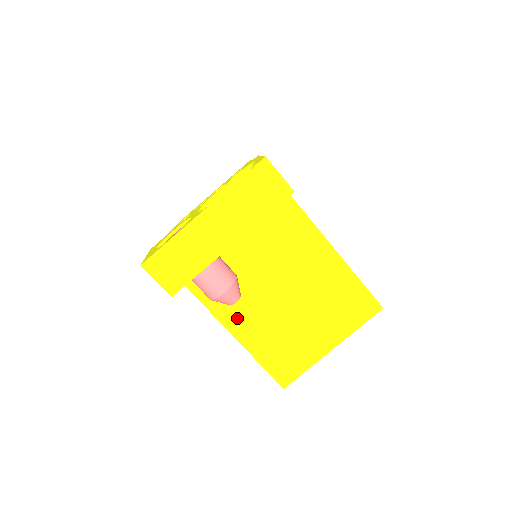
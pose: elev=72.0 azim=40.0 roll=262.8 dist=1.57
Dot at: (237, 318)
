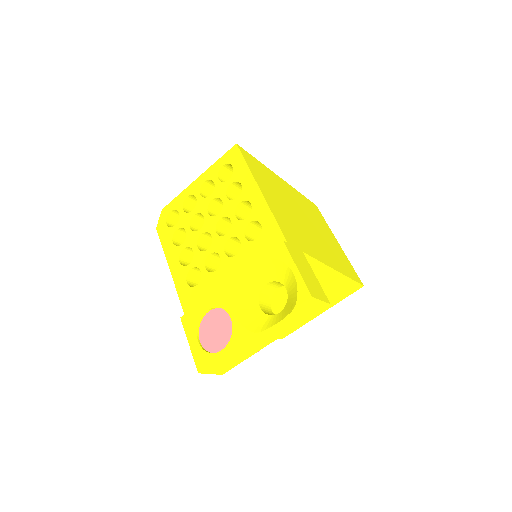
Dot at: occluded
